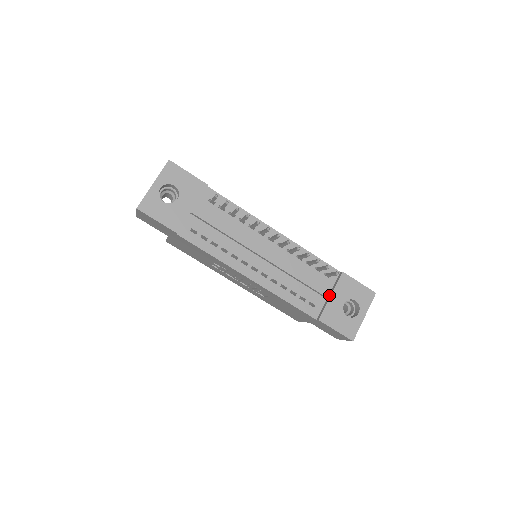
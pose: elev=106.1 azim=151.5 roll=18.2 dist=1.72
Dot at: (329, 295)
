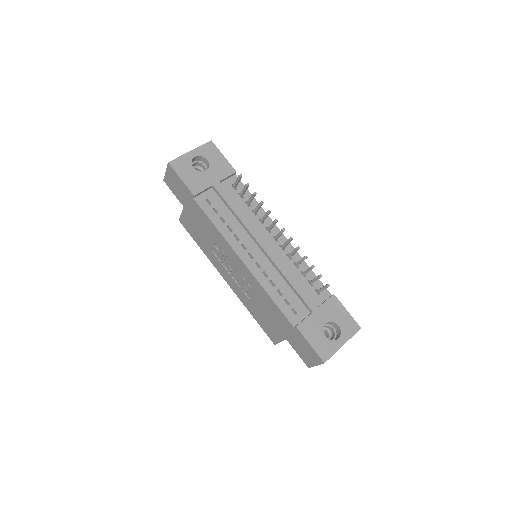
Dot at: (314, 309)
